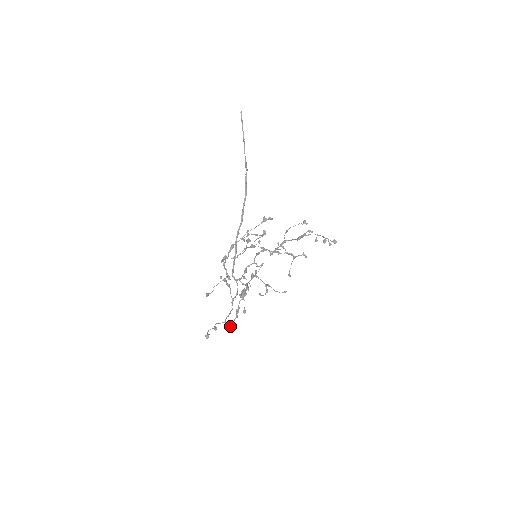
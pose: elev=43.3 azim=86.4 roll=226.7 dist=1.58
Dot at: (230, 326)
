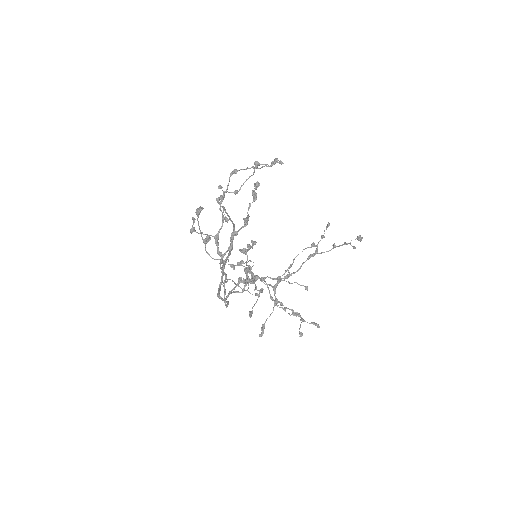
Dot at: (235, 231)
